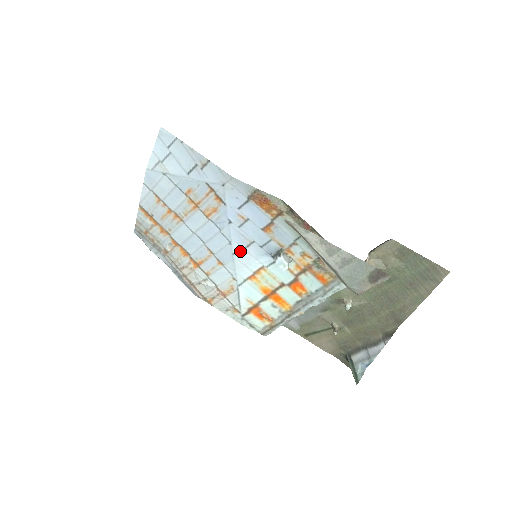
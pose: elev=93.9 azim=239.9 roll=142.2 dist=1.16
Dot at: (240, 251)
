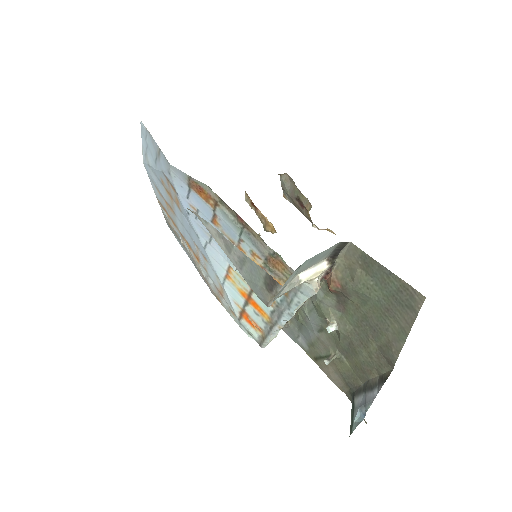
Dot at: (208, 246)
